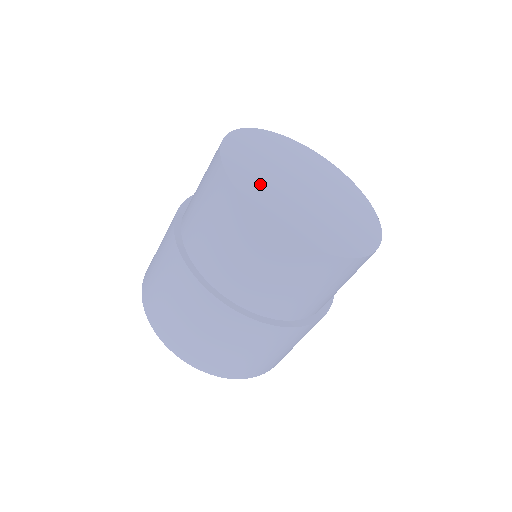
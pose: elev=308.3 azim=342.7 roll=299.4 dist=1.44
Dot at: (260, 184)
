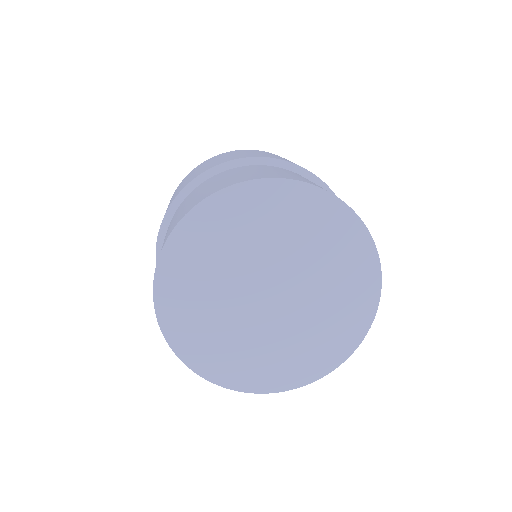
Dot at: (216, 342)
